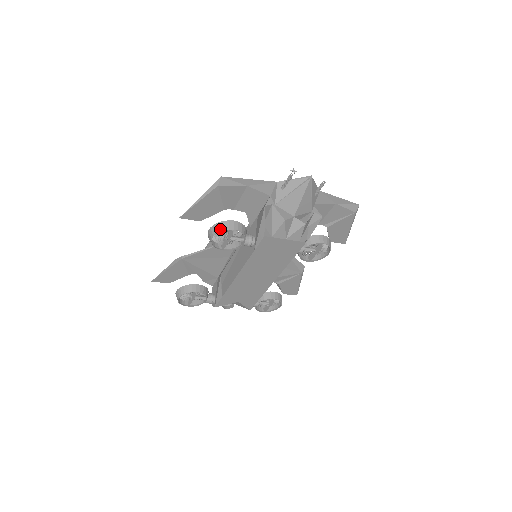
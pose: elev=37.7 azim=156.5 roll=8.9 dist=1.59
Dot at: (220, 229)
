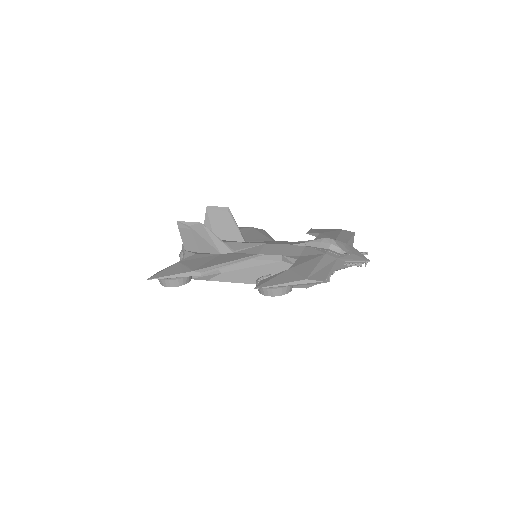
Dot at: (283, 294)
